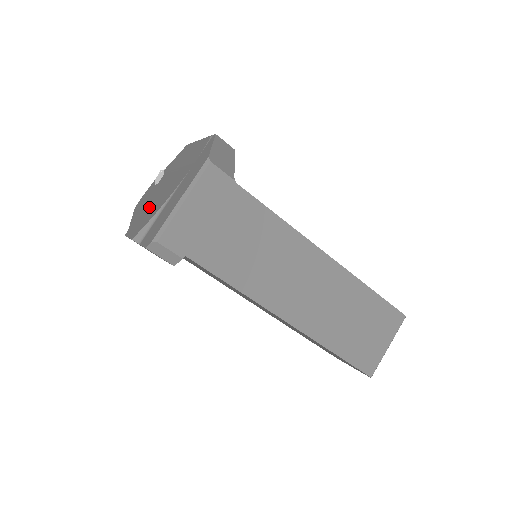
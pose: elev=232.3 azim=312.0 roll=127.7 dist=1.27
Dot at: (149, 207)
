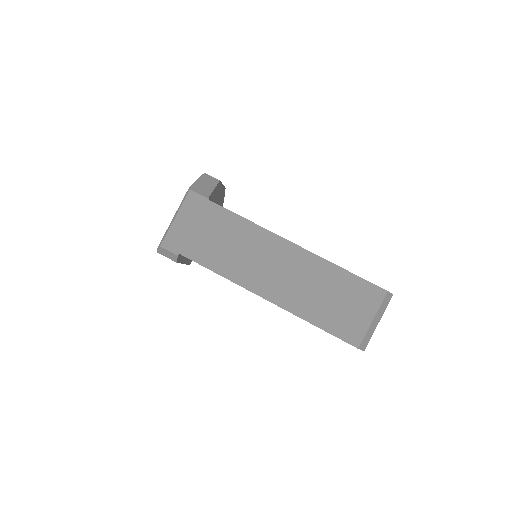
Dot at: occluded
